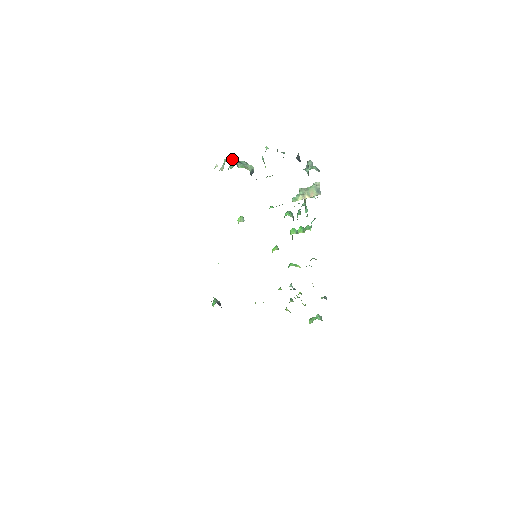
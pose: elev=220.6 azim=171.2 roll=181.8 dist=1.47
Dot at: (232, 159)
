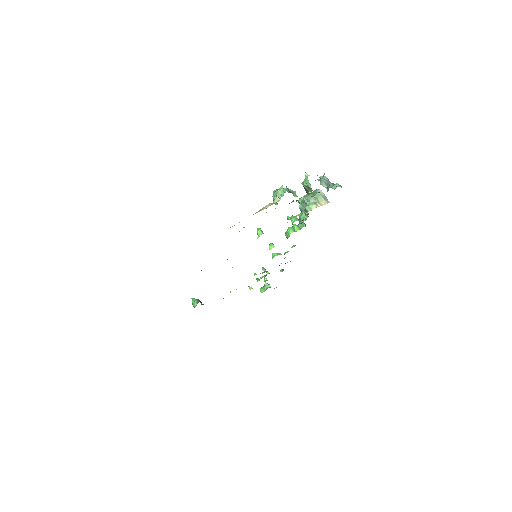
Dot at: (287, 190)
